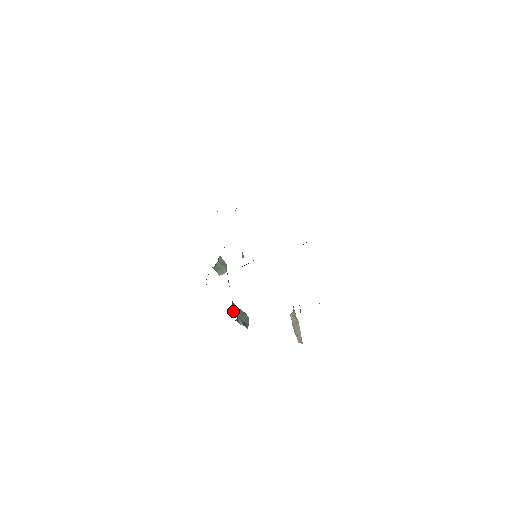
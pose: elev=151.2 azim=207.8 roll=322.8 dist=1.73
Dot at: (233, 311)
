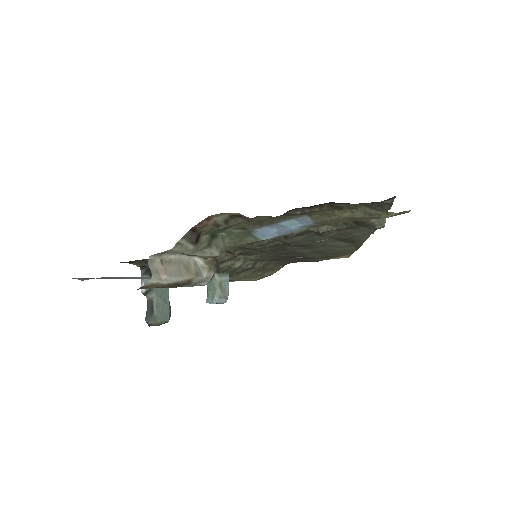
Dot at: occluded
